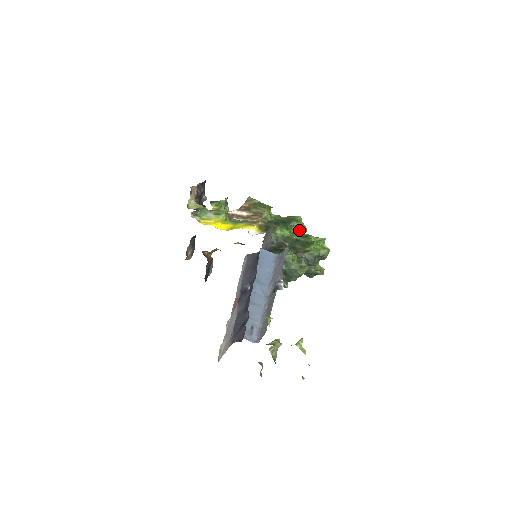
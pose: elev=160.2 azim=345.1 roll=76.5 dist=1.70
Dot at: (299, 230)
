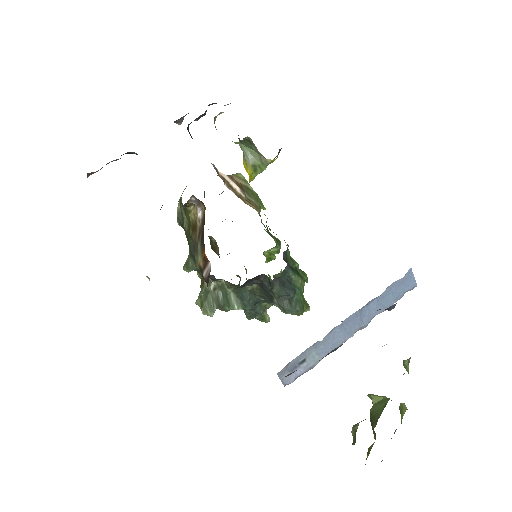
Dot at: (270, 255)
